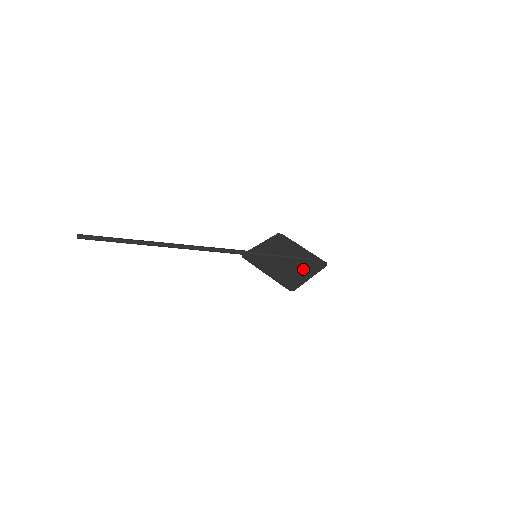
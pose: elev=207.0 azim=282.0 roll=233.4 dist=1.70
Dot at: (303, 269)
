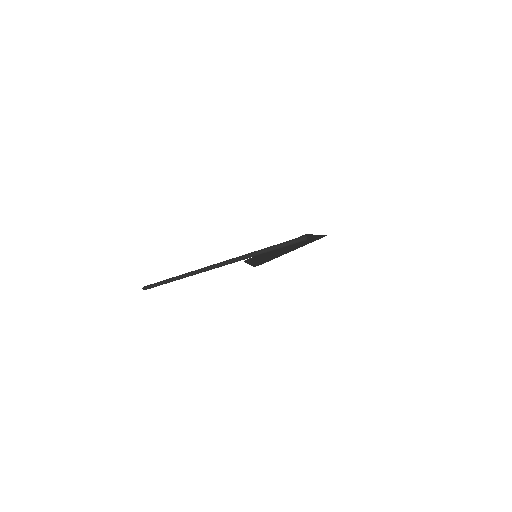
Dot at: (291, 249)
